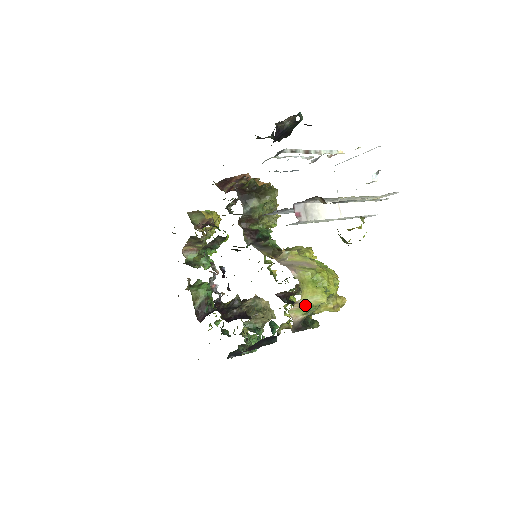
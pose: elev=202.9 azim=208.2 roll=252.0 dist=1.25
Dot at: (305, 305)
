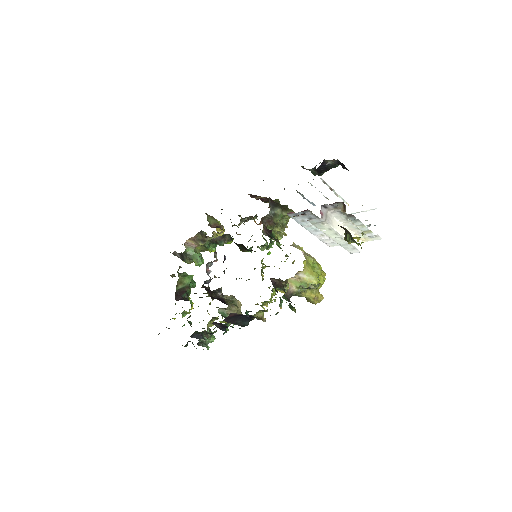
Dot at: (302, 279)
